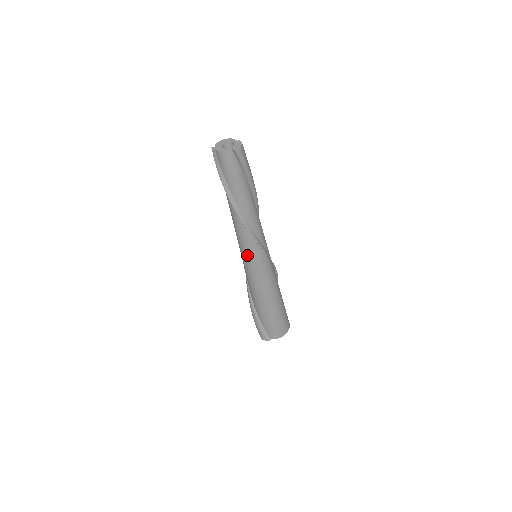
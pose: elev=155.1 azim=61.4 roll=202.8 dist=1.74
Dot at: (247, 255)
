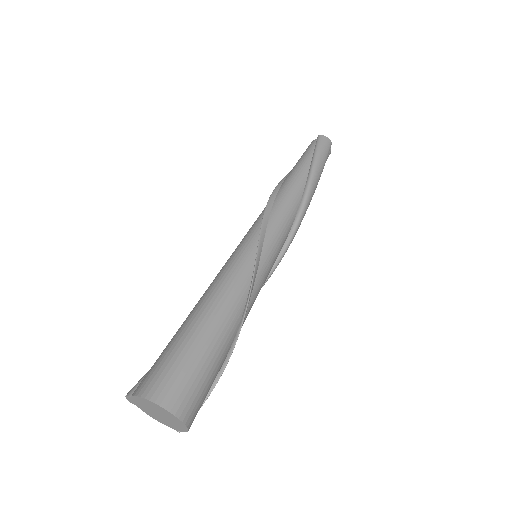
Dot at: occluded
